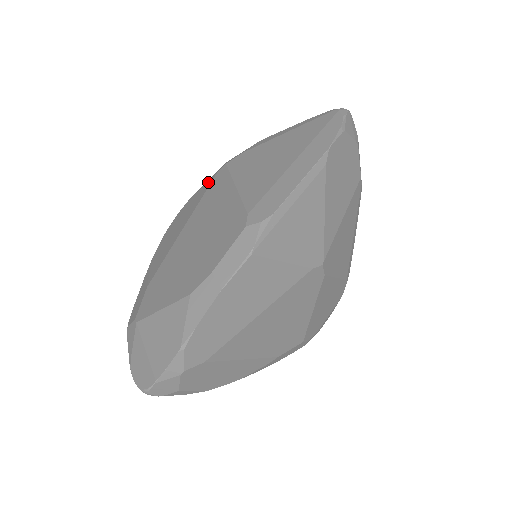
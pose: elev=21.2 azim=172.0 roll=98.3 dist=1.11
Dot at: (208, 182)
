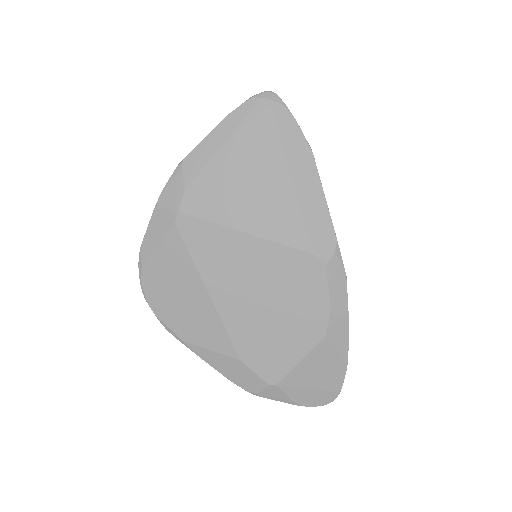
Dot at: (171, 240)
